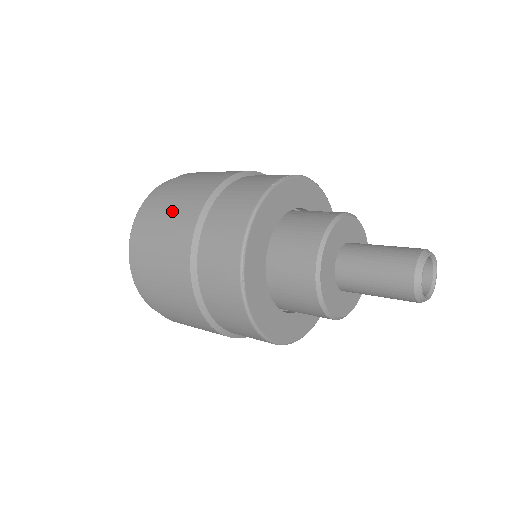
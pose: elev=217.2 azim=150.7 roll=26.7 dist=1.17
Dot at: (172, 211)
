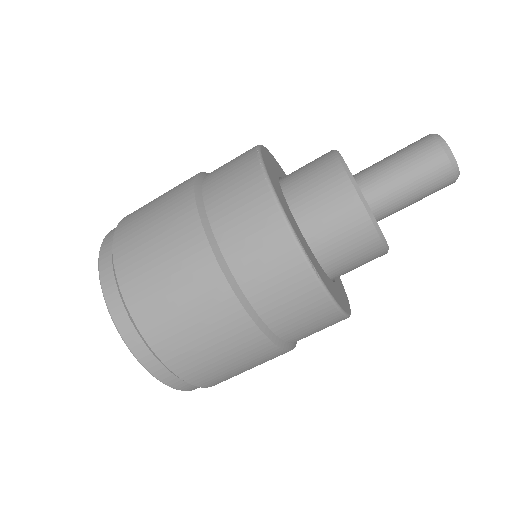
Dot at: (164, 266)
